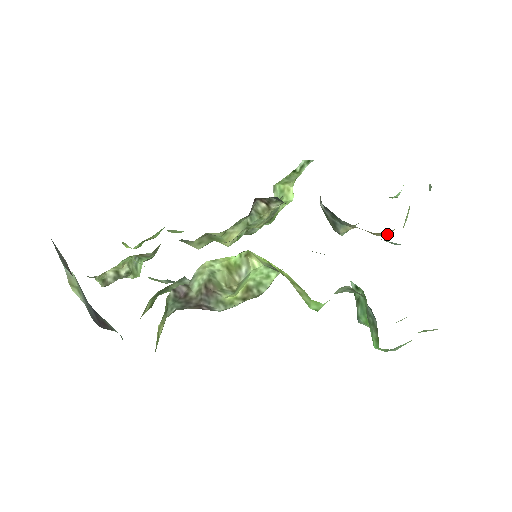
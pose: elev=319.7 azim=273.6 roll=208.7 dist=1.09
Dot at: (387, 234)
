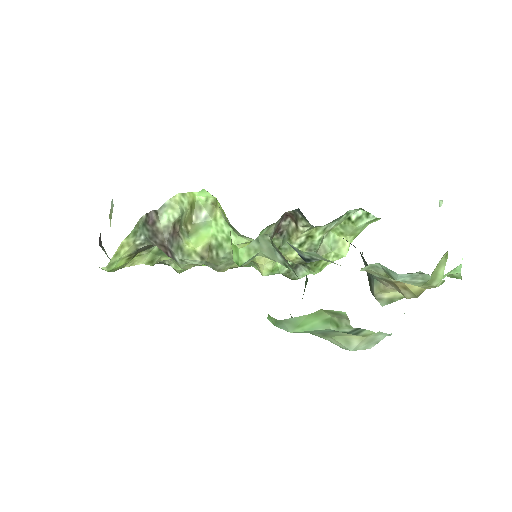
Dot at: (414, 293)
